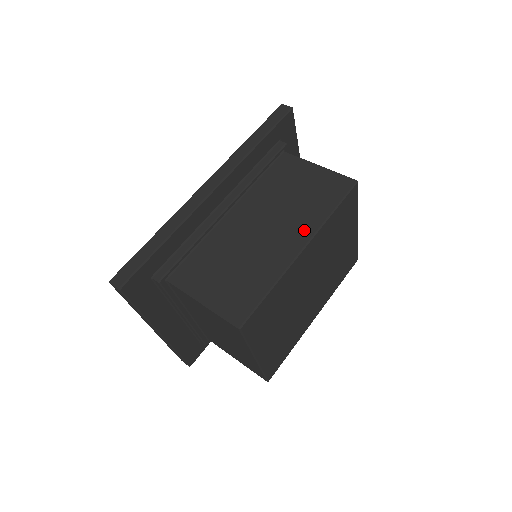
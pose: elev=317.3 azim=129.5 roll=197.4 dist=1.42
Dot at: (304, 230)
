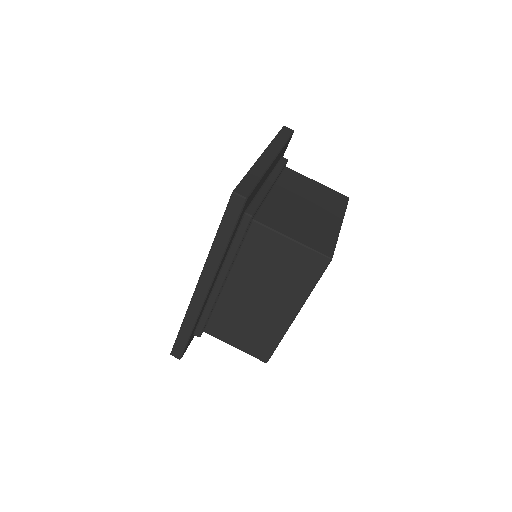
Dot at: (292, 303)
